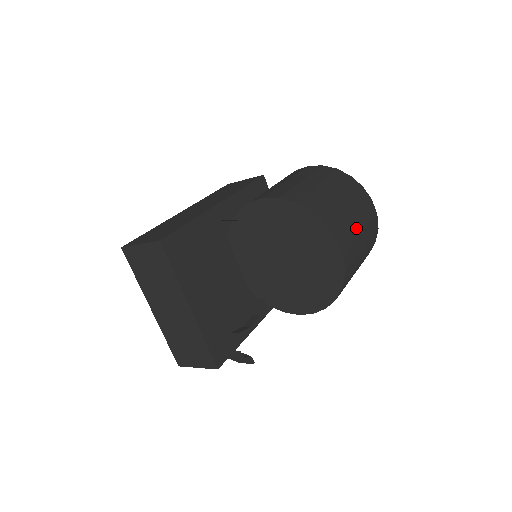
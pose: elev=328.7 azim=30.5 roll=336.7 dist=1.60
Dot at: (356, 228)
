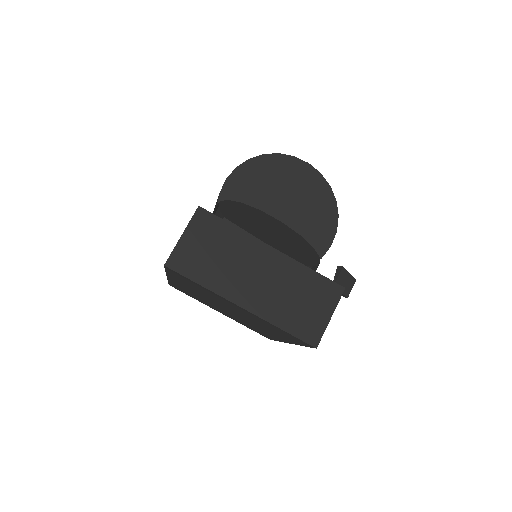
Dot at: occluded
